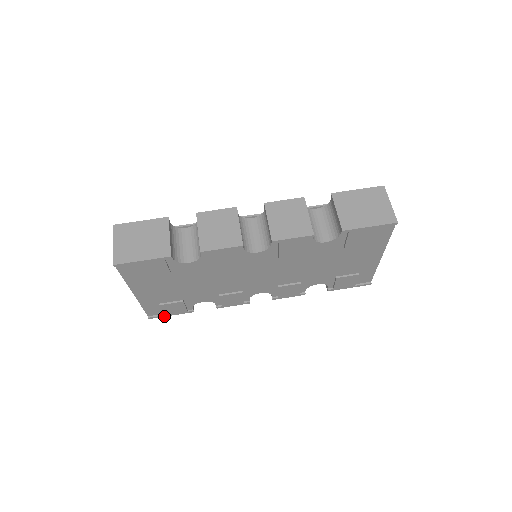
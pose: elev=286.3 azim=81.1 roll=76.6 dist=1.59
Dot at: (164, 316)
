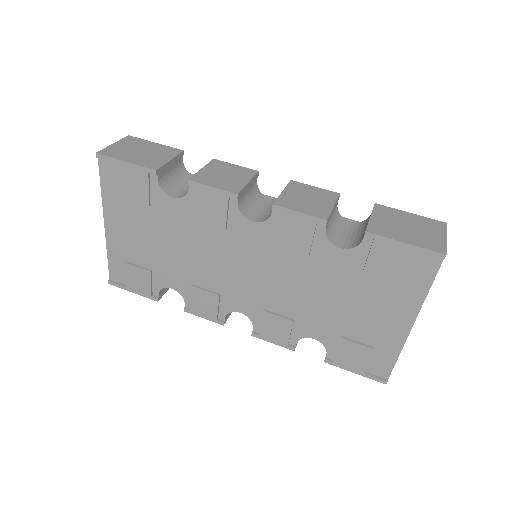
Dot at: (125, 289)
